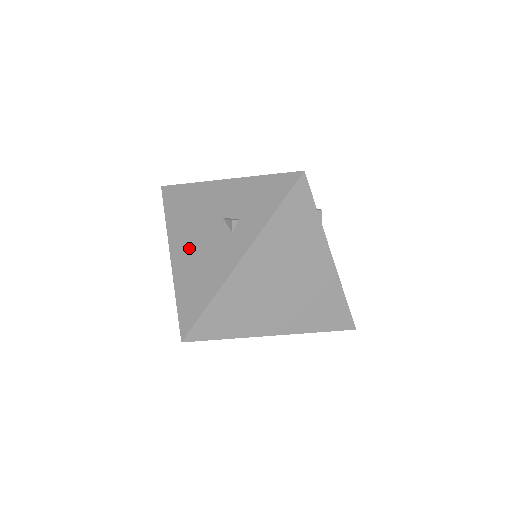
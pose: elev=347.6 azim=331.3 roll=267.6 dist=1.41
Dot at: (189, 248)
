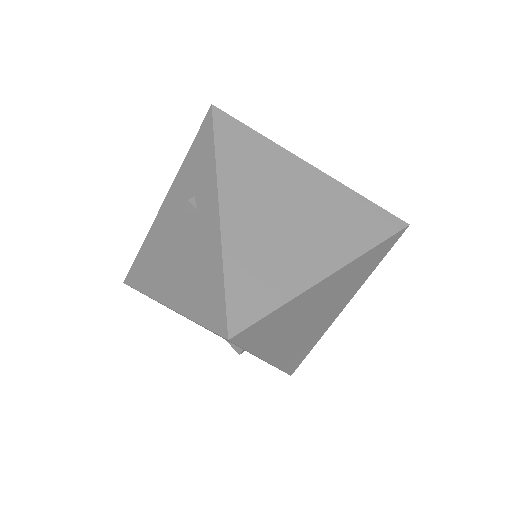
Dot at: (174, 274)
